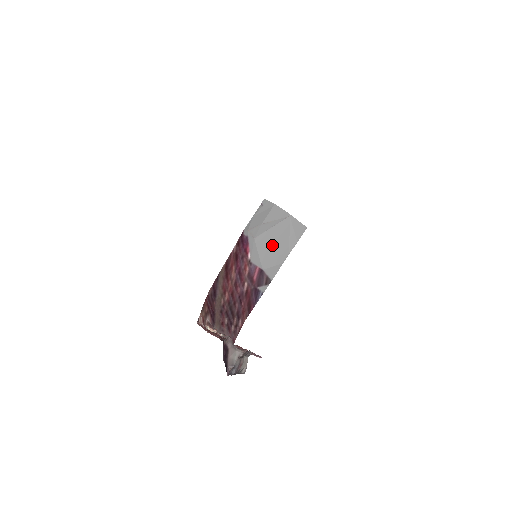
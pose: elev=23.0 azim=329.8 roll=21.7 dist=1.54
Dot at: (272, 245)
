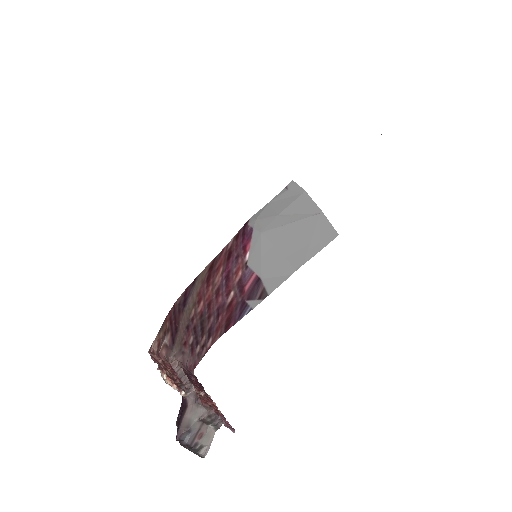
Dot at: (283, 247)
